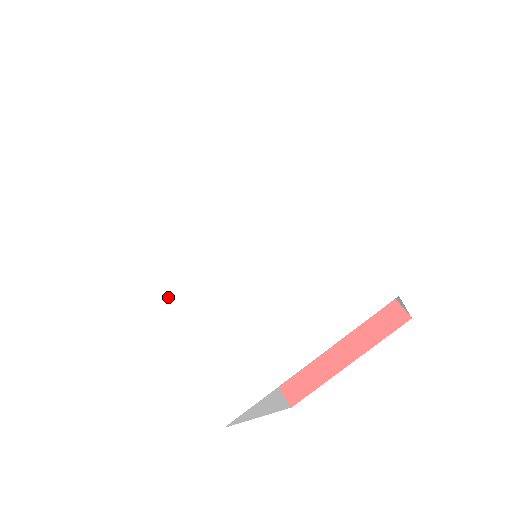
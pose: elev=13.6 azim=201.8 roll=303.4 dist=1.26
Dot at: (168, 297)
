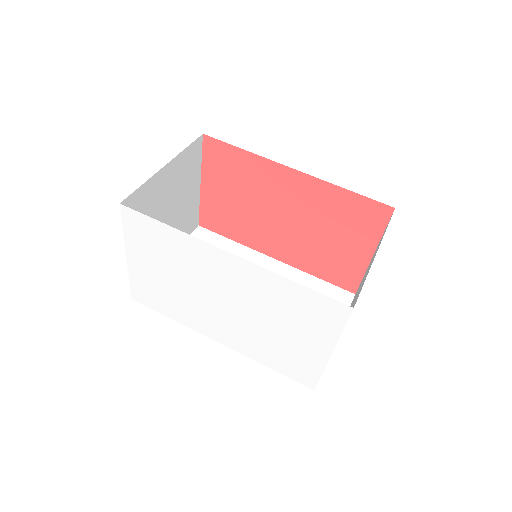
Dot at: (230, 342)
